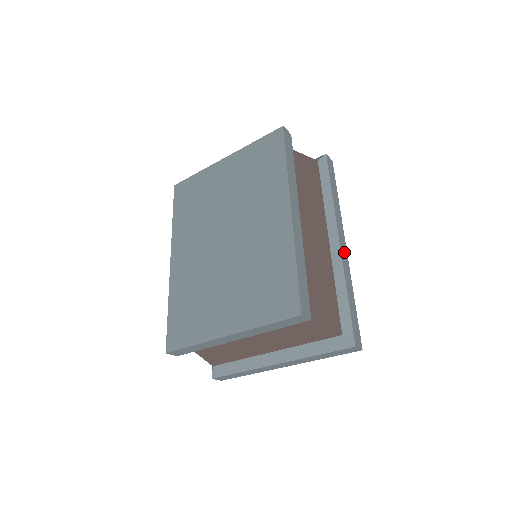
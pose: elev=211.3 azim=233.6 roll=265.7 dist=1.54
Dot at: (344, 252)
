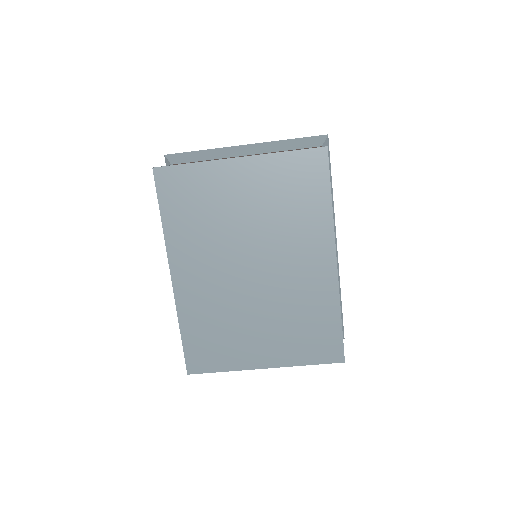
Dot at: occluded
